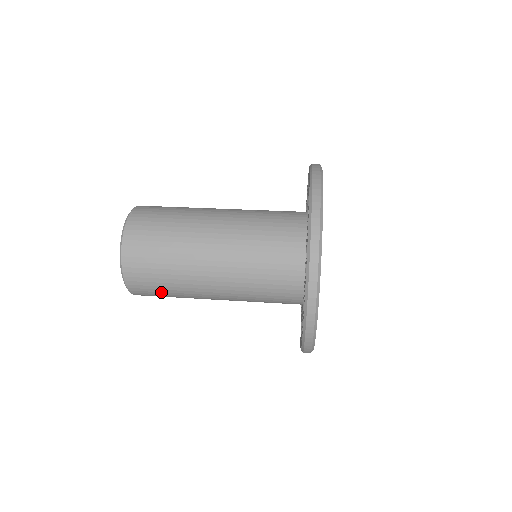
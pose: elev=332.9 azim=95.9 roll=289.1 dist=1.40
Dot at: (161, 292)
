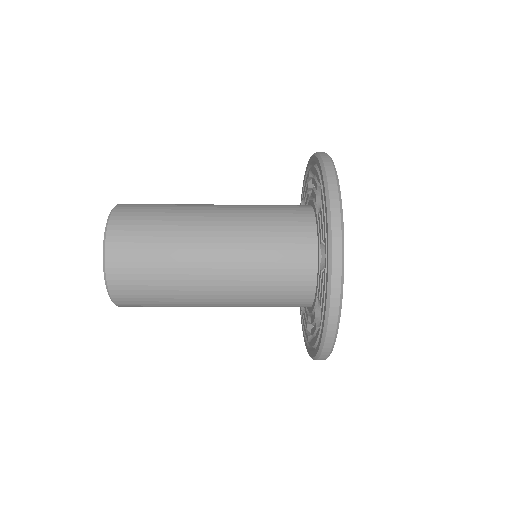
Dot at: (151, 301)
